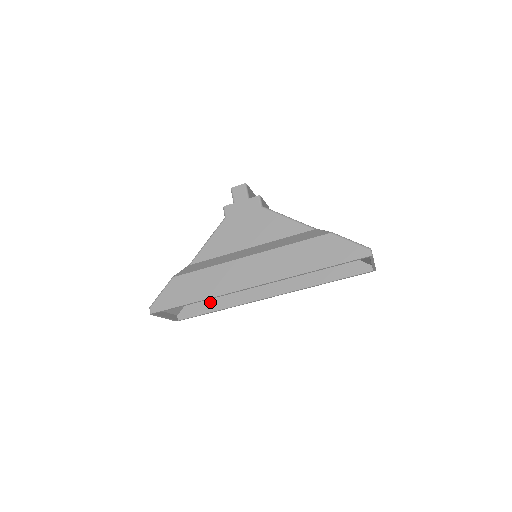
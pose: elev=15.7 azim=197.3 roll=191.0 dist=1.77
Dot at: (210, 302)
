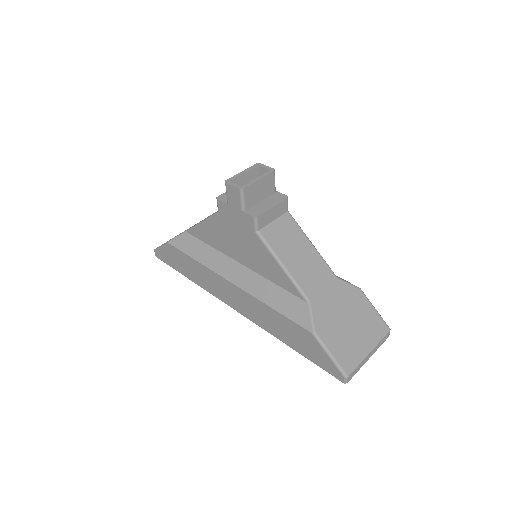
Dot at: occluded
